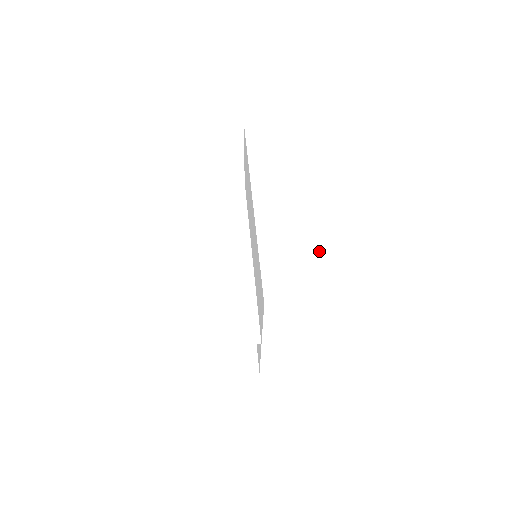
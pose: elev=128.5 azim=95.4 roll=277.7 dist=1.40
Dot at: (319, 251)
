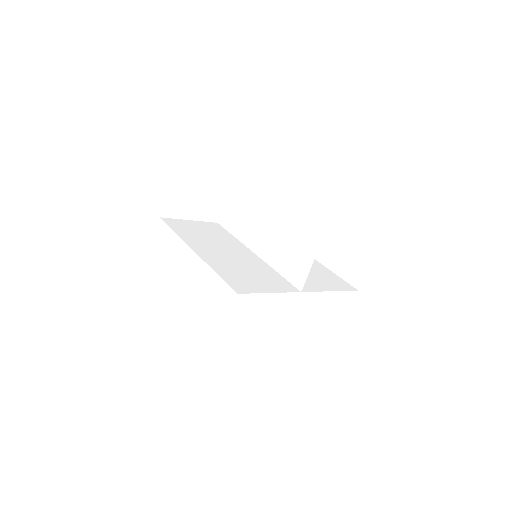
Dot at: occluded
